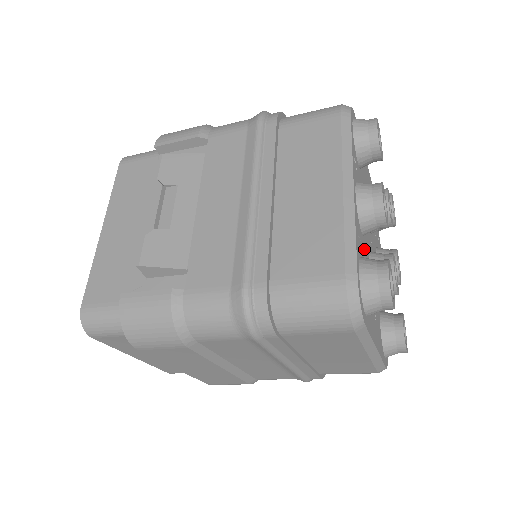
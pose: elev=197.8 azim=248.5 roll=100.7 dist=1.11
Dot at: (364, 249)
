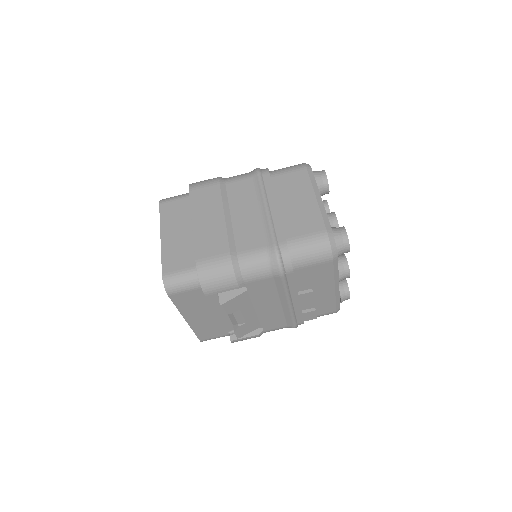
Dot at: occluded
